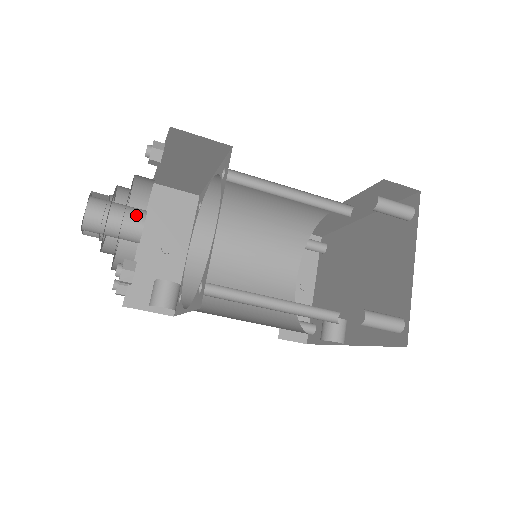
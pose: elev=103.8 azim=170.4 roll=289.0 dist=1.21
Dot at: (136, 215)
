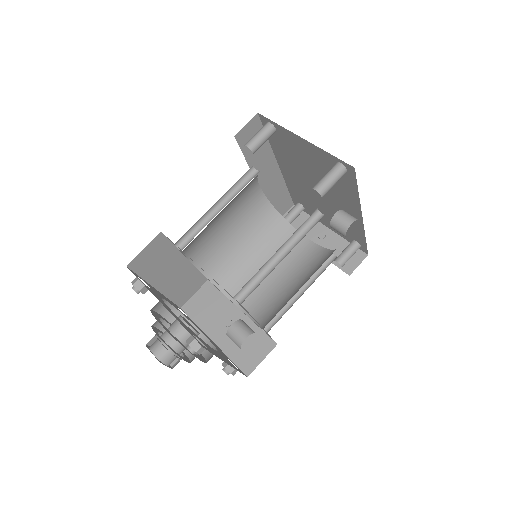
Dot at: (176, 323)
